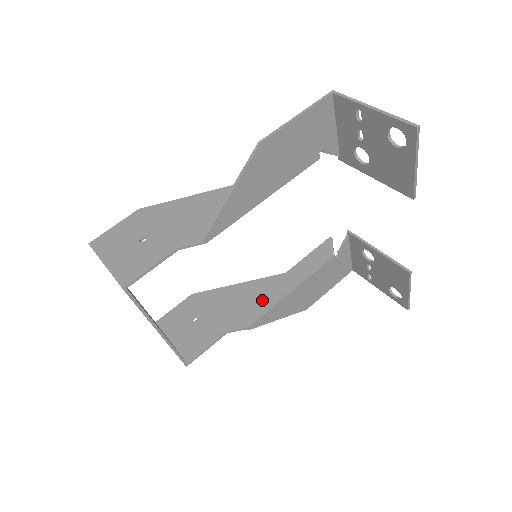
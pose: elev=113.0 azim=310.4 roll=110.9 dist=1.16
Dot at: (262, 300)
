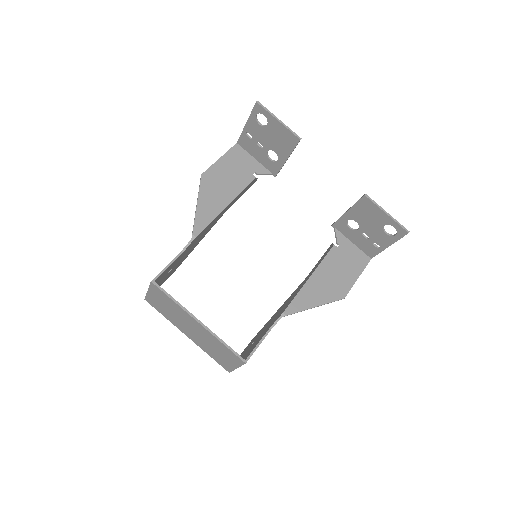
Dot at: occluded
